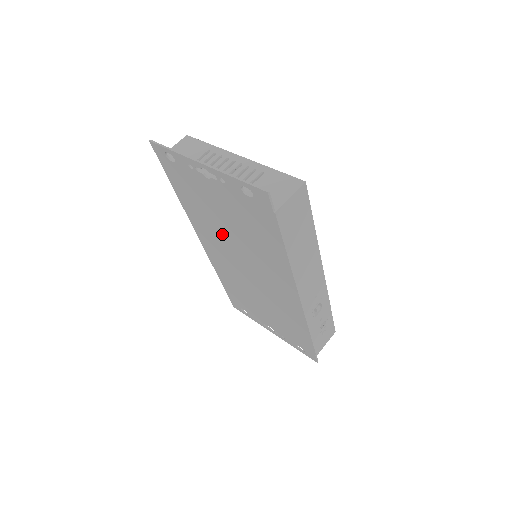
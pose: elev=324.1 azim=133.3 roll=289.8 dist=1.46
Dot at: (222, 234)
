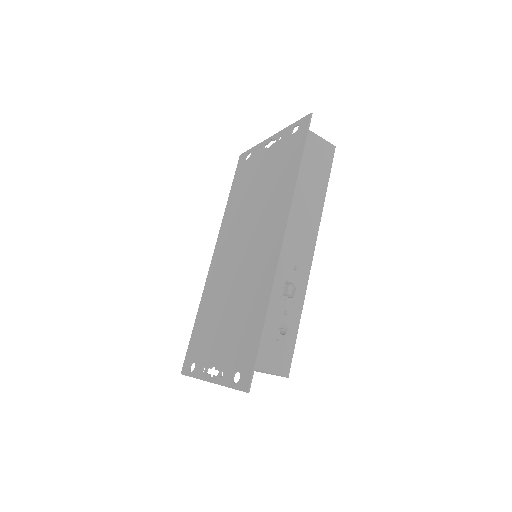
Dot at: (244, 215)
